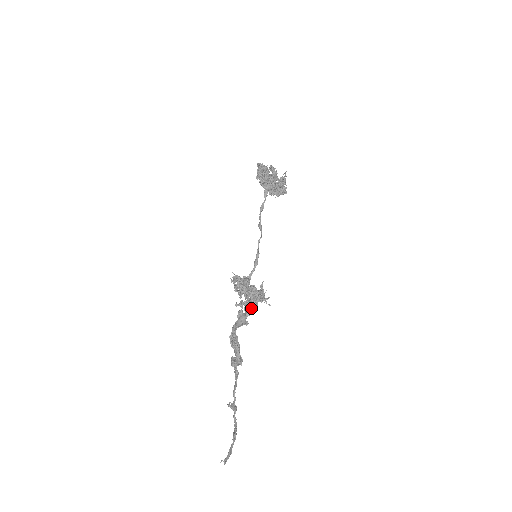
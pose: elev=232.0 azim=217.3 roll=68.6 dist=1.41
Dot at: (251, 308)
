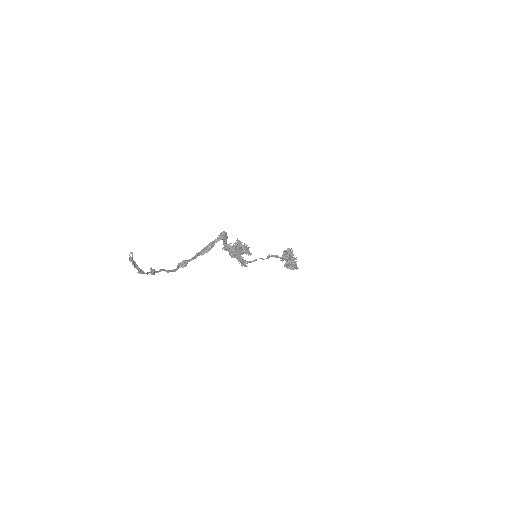
Dot at: (239, 251)
